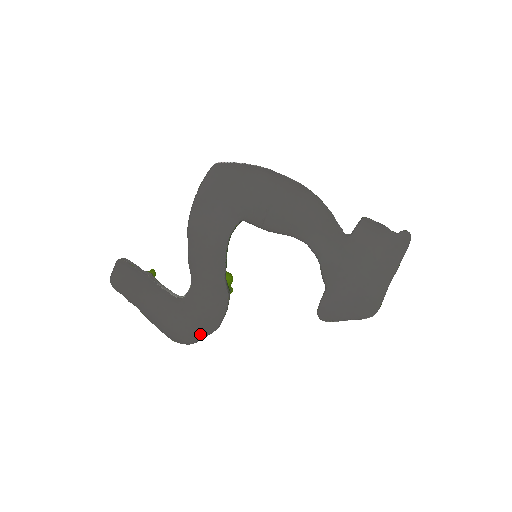
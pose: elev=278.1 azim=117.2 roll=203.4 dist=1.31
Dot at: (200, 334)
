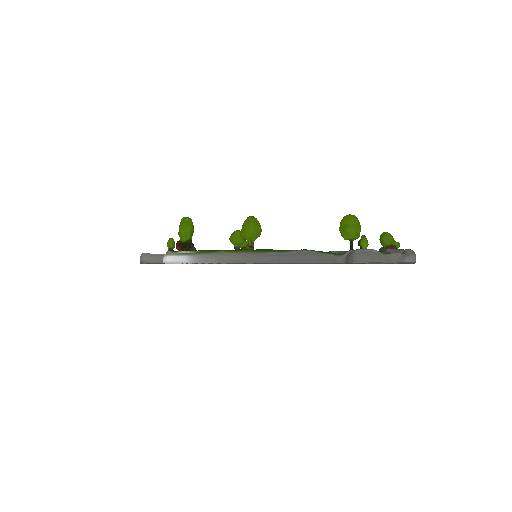
Dot at: occluded
